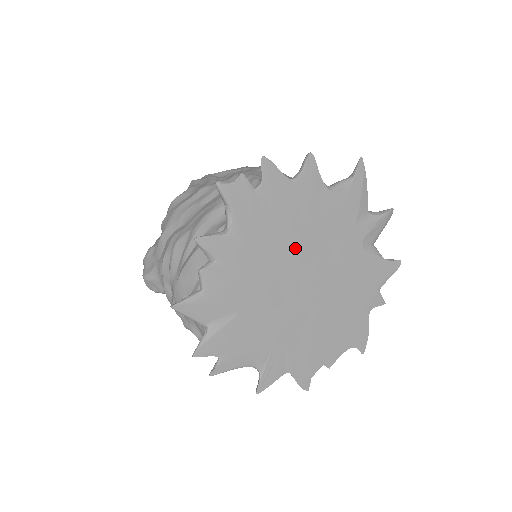
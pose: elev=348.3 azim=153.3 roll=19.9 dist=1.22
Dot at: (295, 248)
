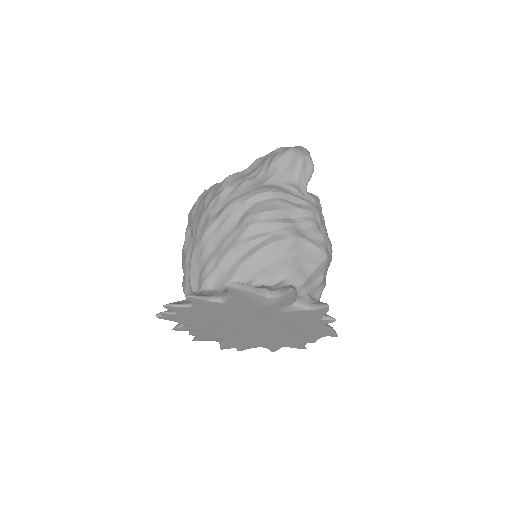
Dot at: (230, 322)
